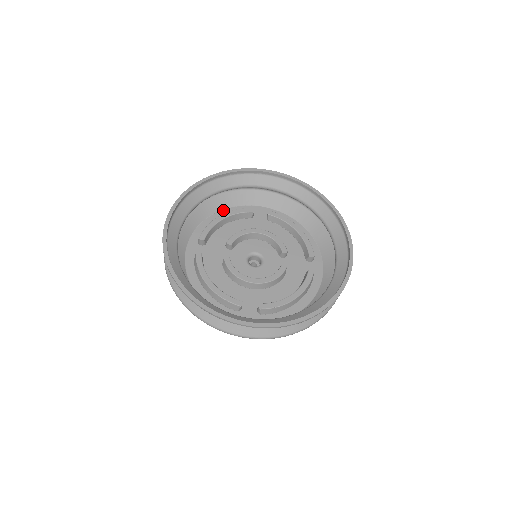
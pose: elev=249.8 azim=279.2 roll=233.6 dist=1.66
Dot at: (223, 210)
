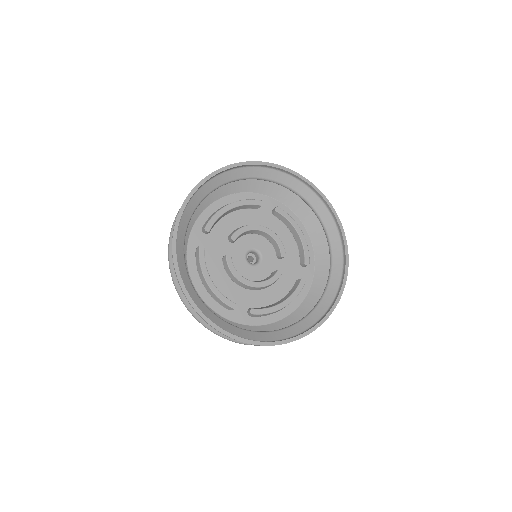
Dot at: (231, 195)
